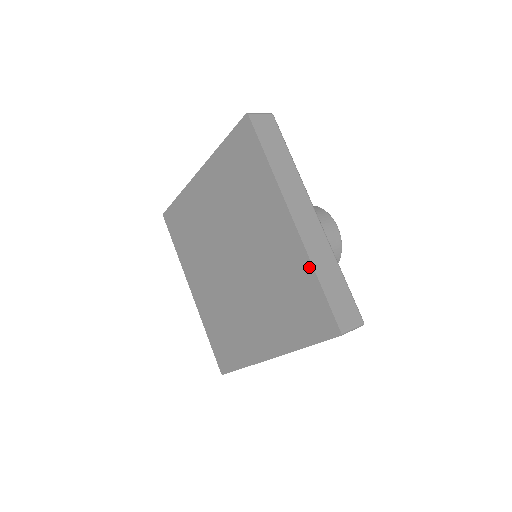
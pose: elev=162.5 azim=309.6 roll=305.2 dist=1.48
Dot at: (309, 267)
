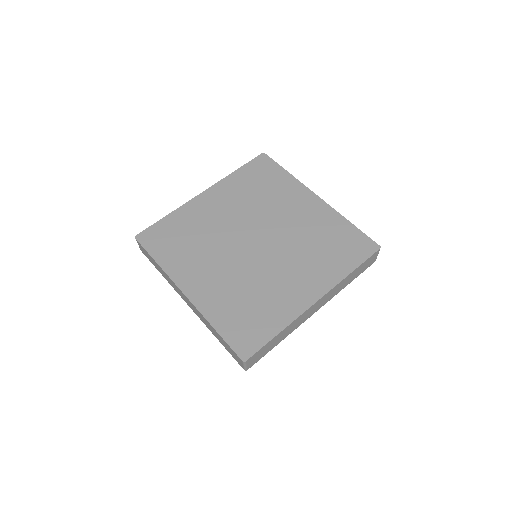
Dot at: (341, 218)
